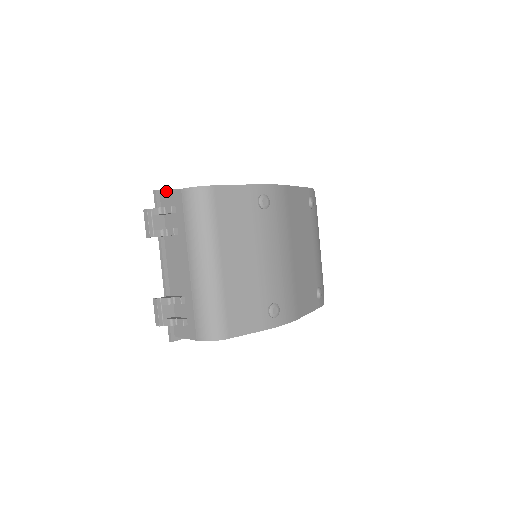
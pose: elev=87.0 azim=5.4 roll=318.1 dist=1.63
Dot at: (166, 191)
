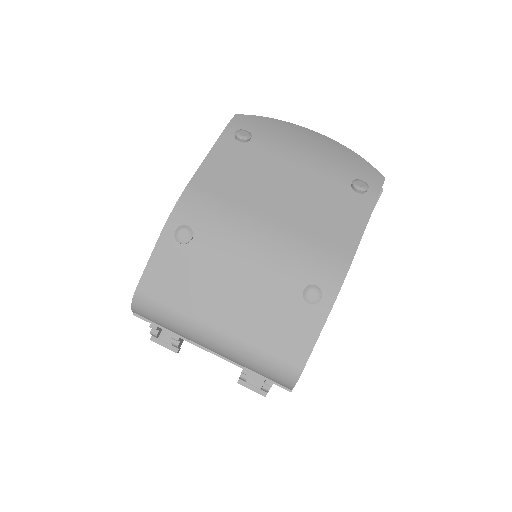
Dot at: occluded
